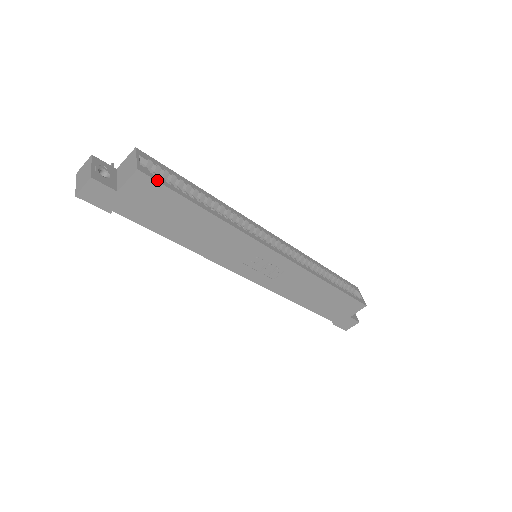
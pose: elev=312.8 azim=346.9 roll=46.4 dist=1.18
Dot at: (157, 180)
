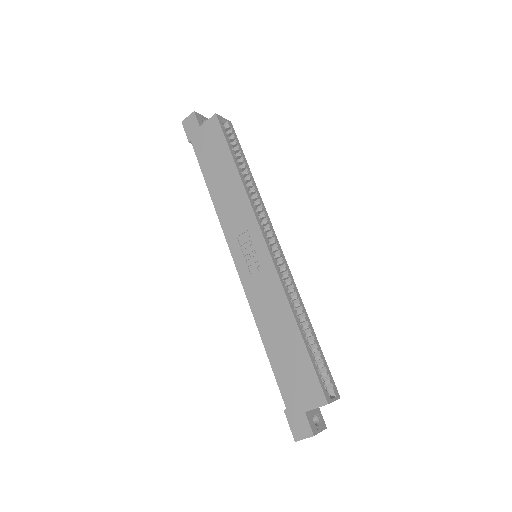
Dot at: (221, 126)
